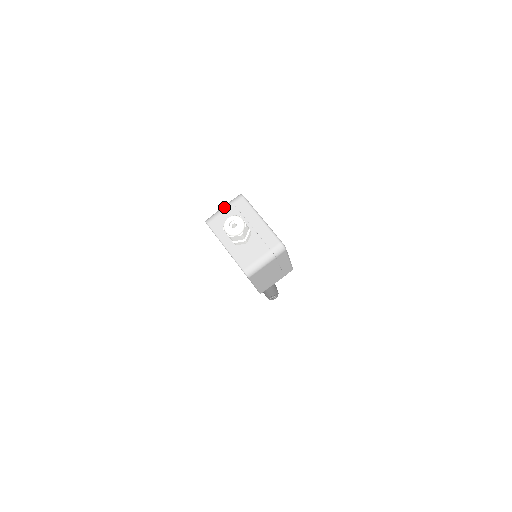
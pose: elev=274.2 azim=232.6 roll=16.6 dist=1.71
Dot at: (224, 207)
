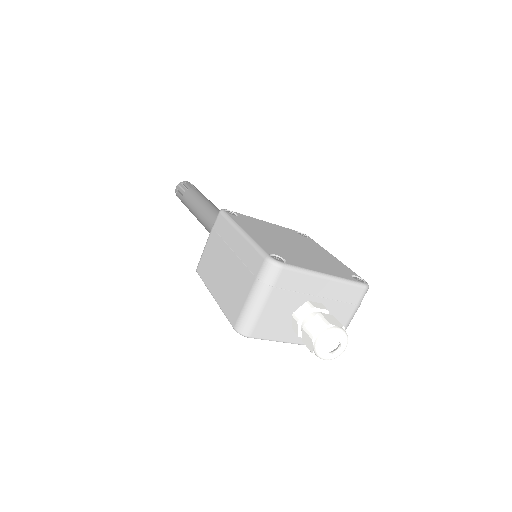
Dot at: (260, 300)
